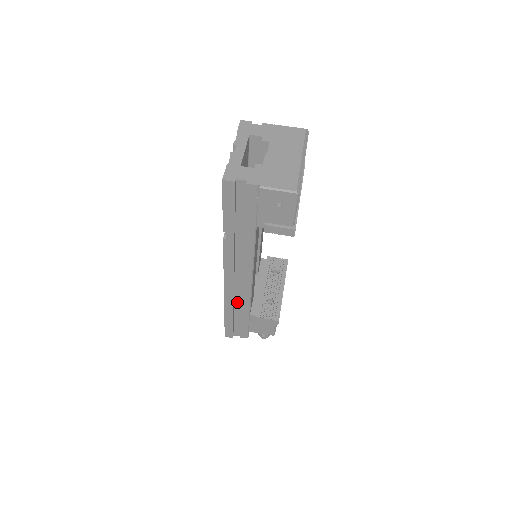
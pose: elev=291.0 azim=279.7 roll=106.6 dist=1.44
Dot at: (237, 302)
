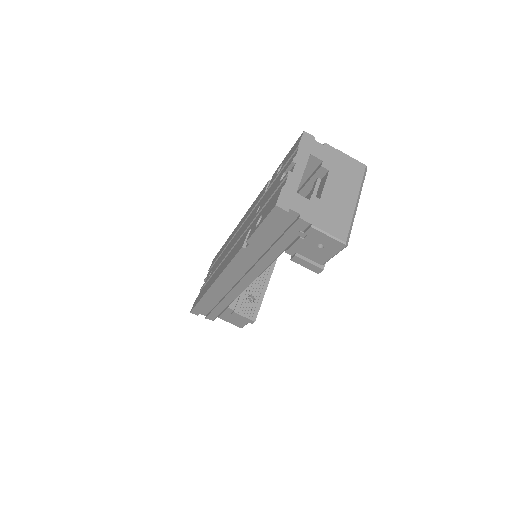
Dot at: (221, 293)
